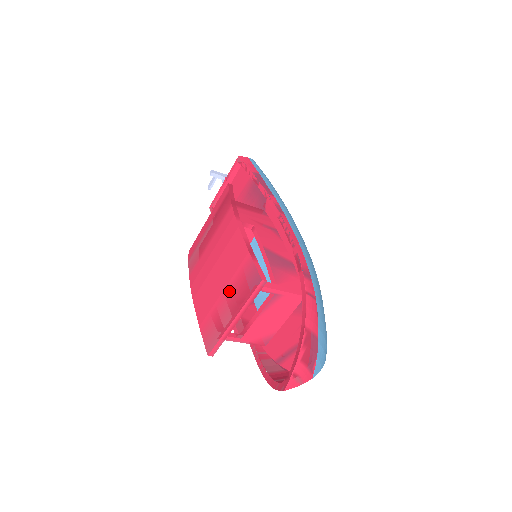
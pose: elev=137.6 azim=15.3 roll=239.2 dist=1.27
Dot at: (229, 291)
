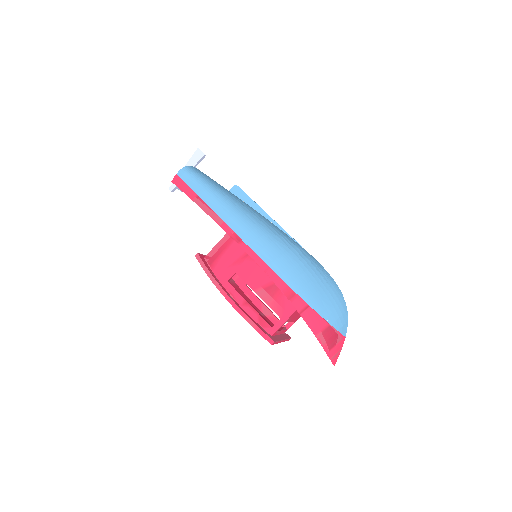
Dot at: occluded
